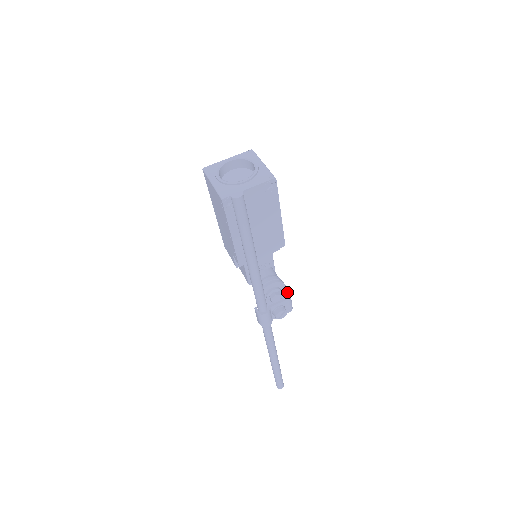
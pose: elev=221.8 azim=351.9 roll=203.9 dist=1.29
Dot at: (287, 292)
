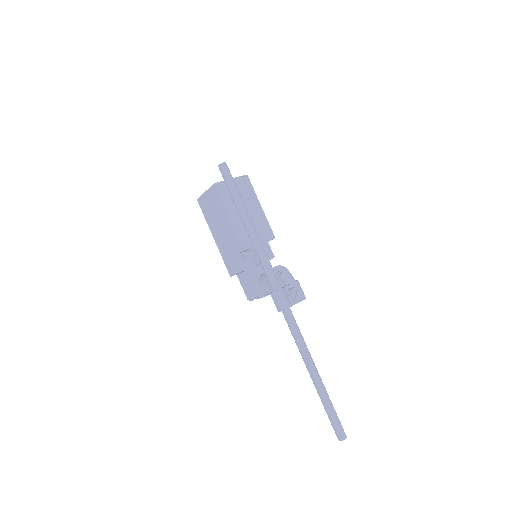
Dot at: (294, 281)
